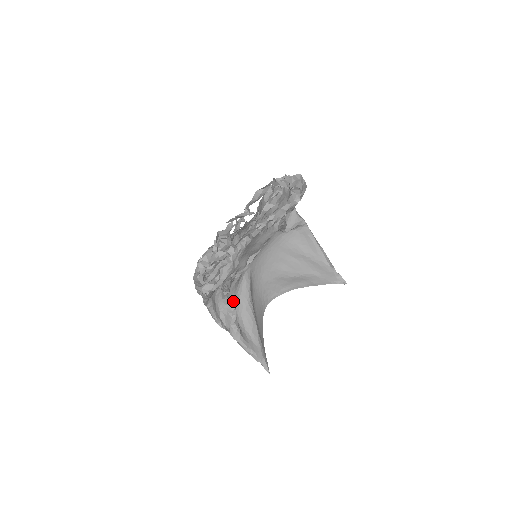
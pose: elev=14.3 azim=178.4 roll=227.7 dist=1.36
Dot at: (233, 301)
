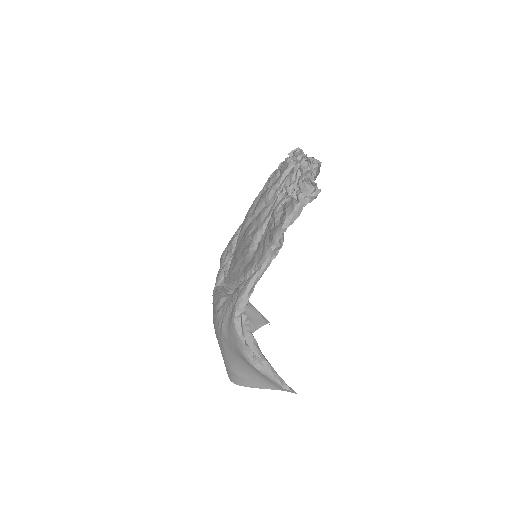
Dot at: occluded
